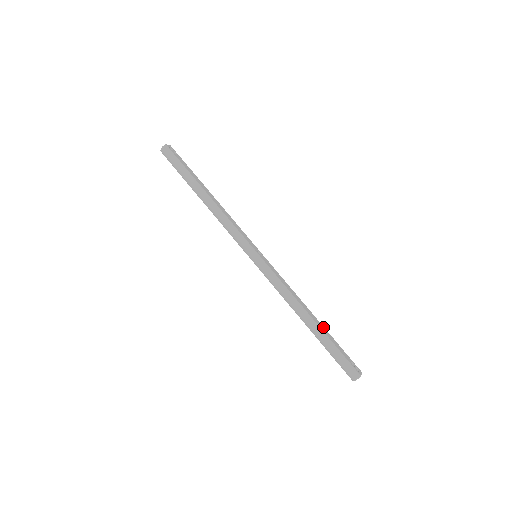
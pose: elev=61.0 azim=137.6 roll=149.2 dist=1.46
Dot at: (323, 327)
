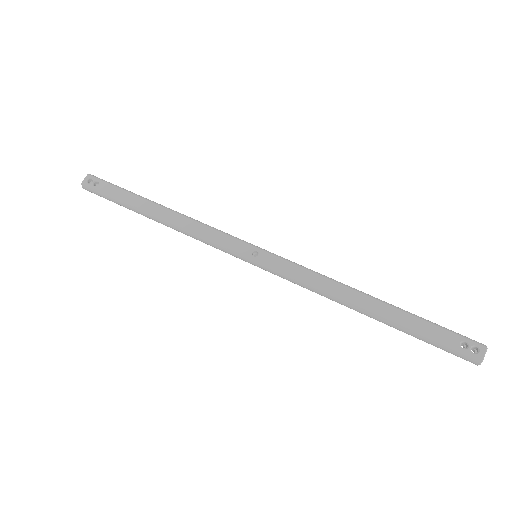
Dot at: (393, 309)
